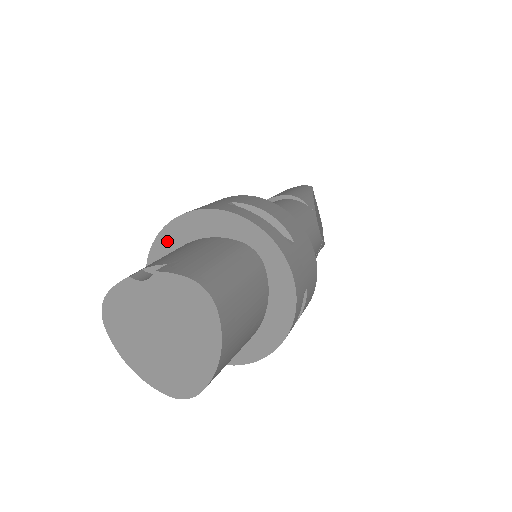
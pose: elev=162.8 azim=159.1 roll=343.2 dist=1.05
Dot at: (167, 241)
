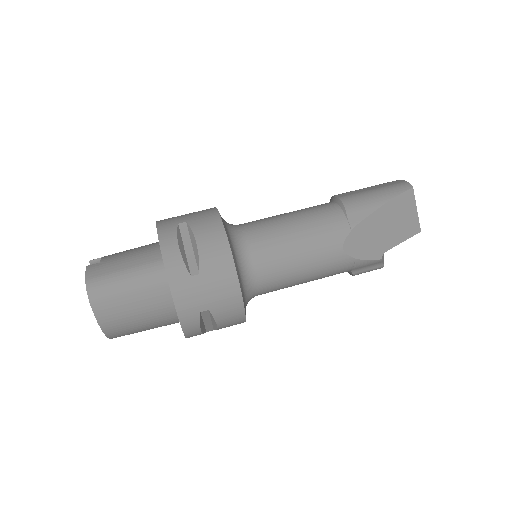
Dot at: occluded
